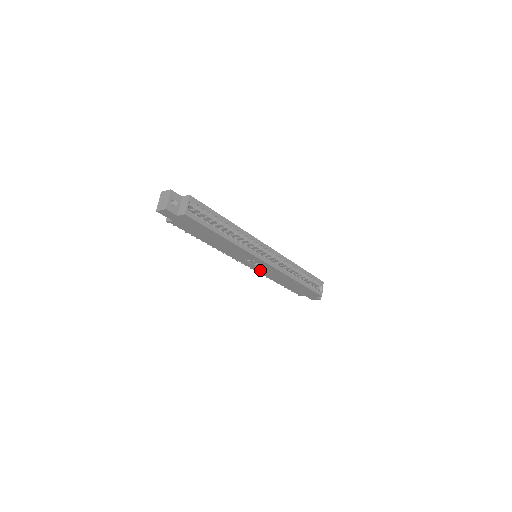
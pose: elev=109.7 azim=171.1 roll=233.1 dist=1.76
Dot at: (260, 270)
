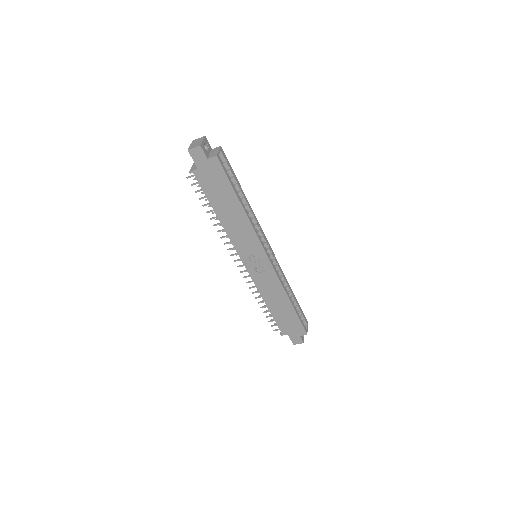
Dot at: (256, 276)
